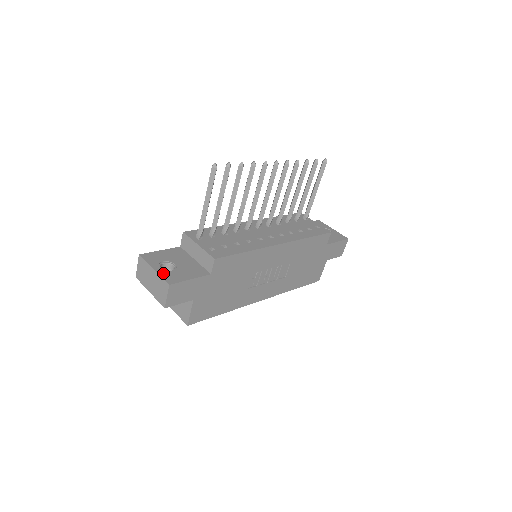
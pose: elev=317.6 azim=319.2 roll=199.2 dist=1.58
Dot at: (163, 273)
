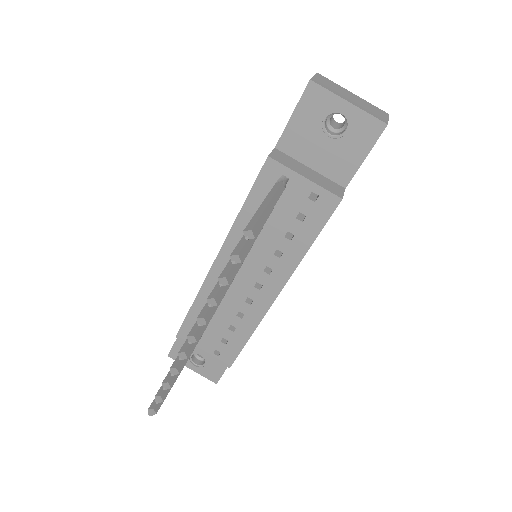
Dot at: (202, 372)
